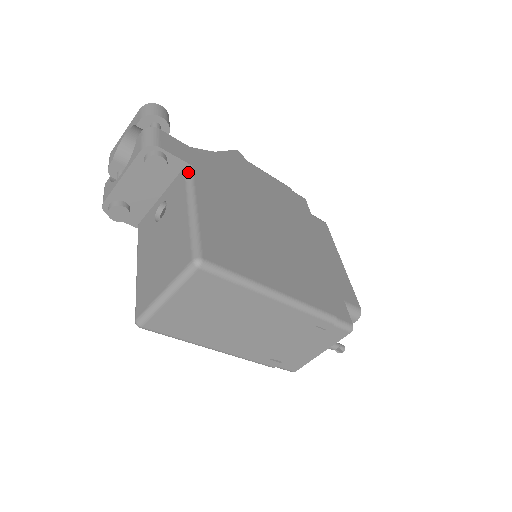
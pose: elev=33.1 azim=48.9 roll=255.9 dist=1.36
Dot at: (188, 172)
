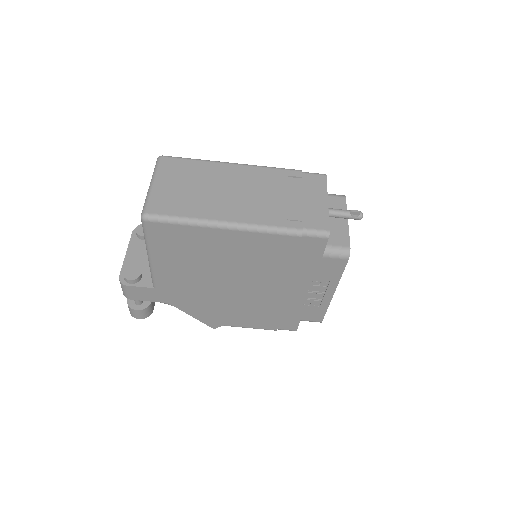
Dot at: occluded
